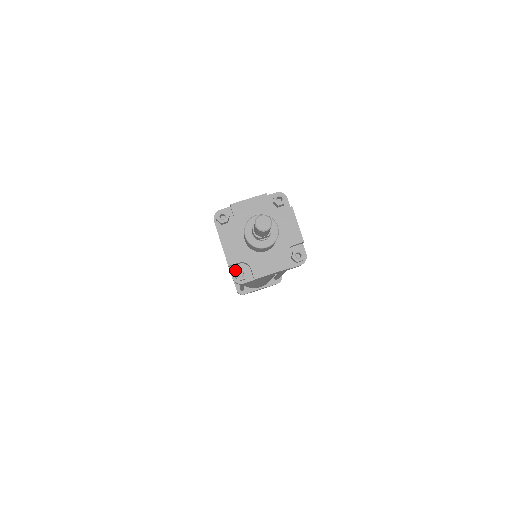
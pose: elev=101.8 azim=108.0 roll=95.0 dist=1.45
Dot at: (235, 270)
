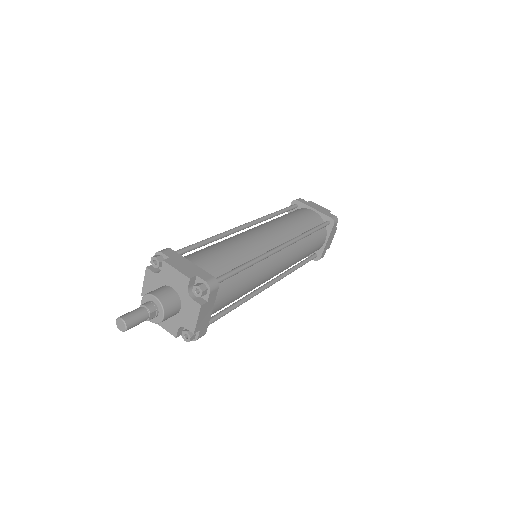
Dot at: (182, 337)
